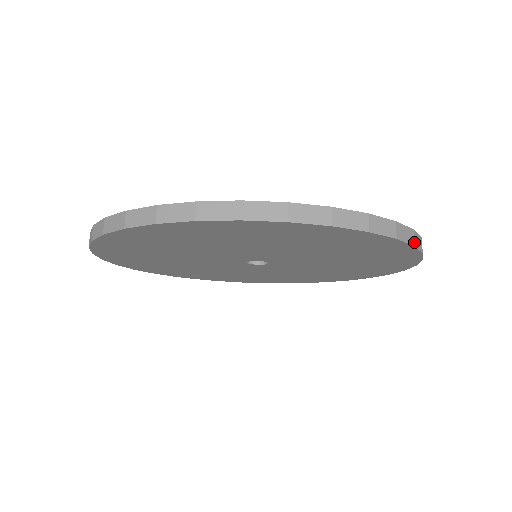
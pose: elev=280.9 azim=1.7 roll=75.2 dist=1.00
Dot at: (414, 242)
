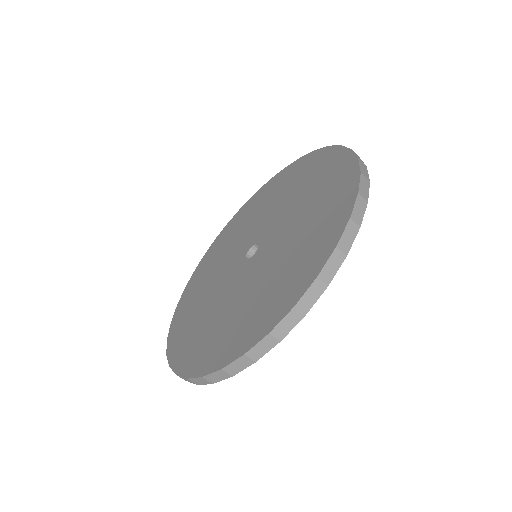
Dot at: (357, 155)
